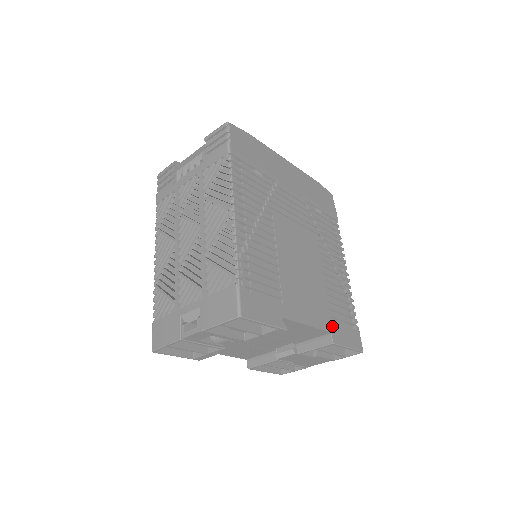
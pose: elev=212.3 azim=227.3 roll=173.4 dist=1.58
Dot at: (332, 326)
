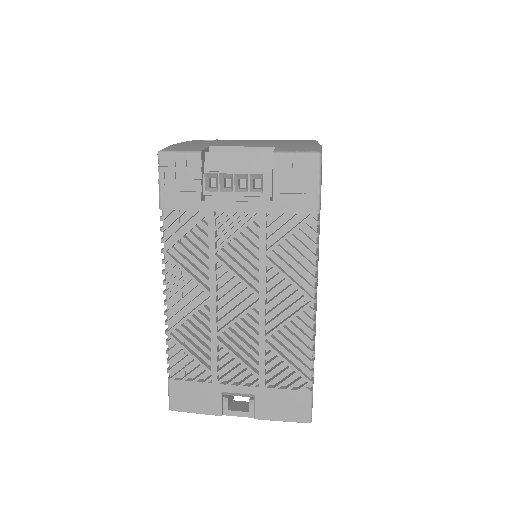
Dot at: occluded
